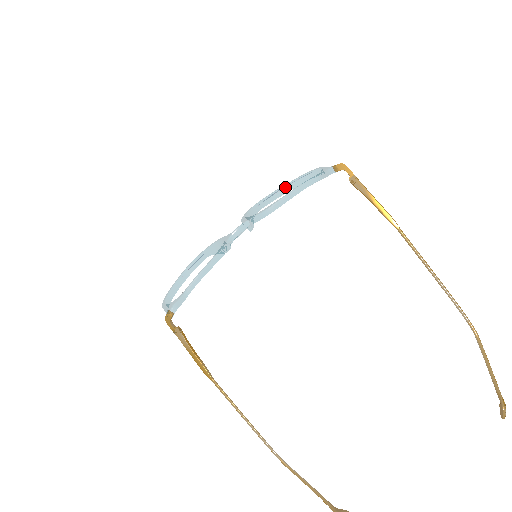
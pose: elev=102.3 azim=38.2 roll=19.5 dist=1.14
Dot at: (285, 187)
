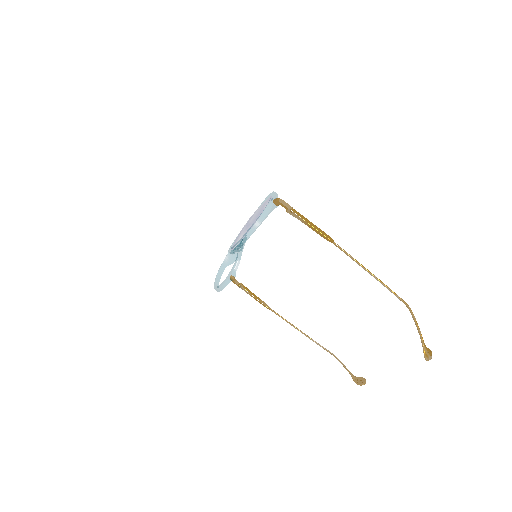
Dot at: (238, 244)
